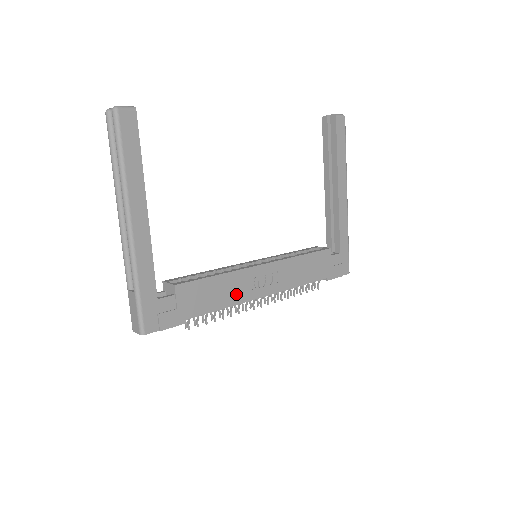
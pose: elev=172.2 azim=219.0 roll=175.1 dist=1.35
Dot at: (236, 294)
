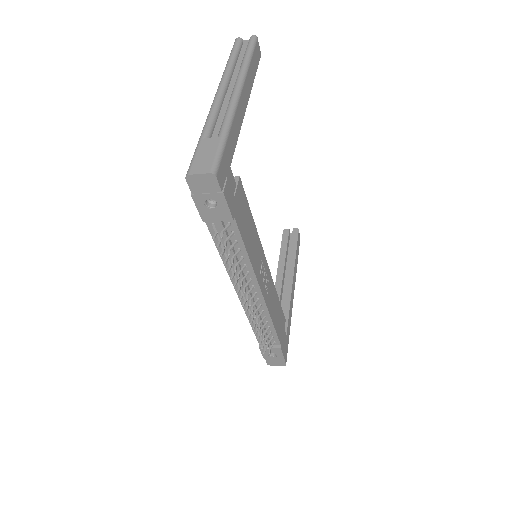
Dot at: (254, 256)
